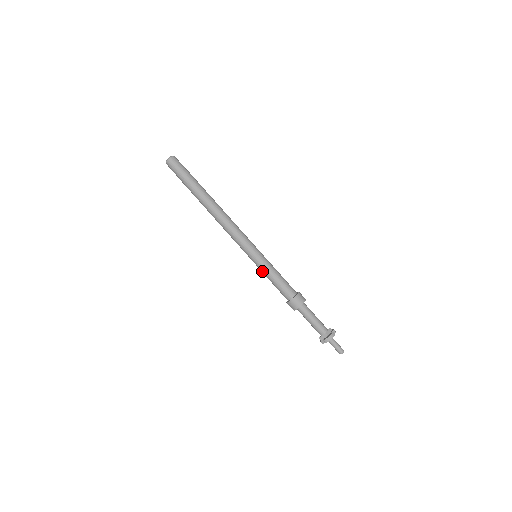
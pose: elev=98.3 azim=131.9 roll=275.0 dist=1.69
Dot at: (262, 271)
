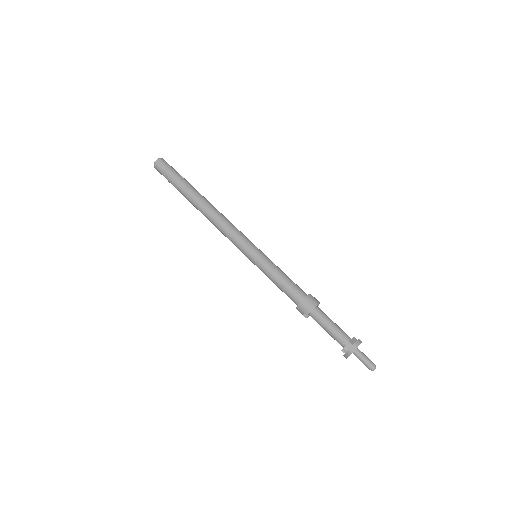
Dot at: (264, 271)
